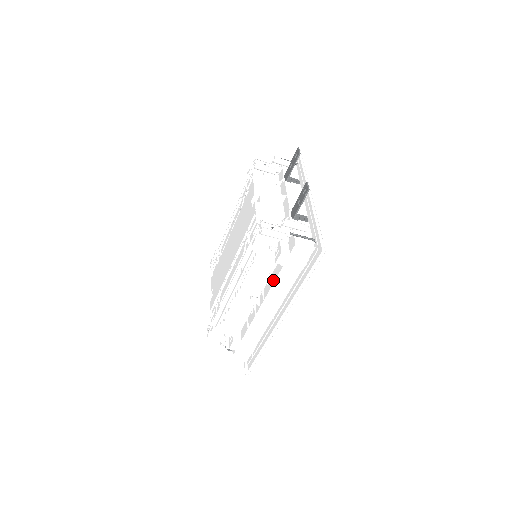
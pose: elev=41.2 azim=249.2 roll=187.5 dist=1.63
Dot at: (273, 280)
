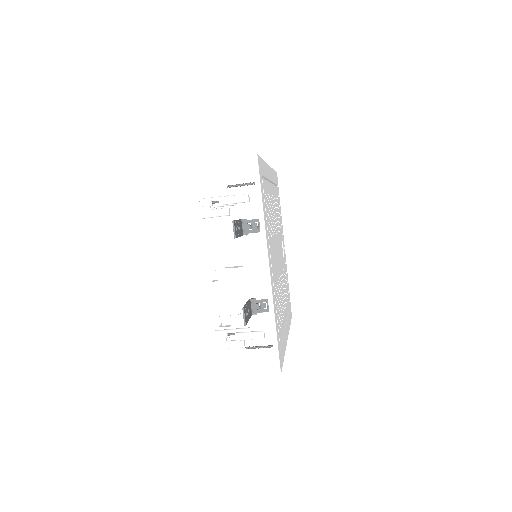
Dot at: occluded
